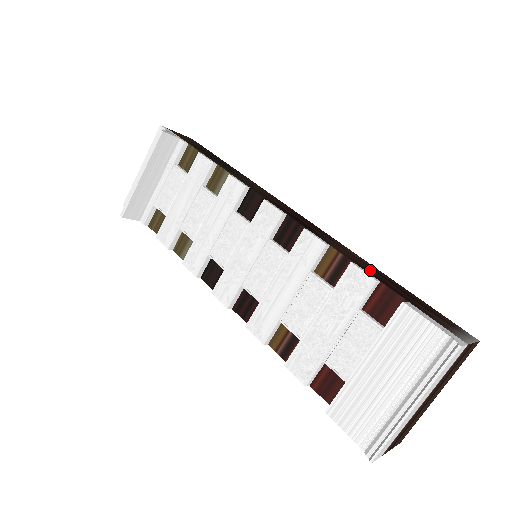
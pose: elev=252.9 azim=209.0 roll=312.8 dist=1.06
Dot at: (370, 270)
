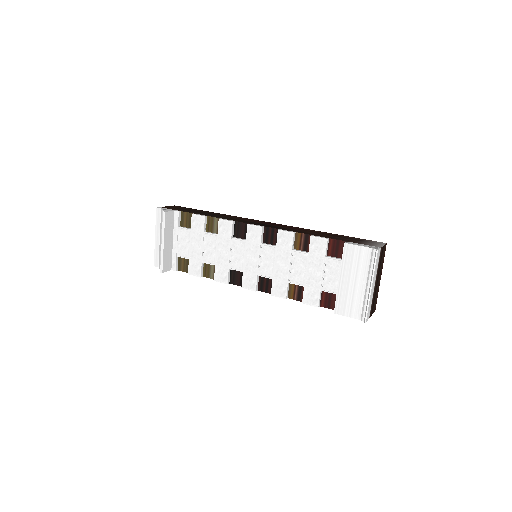
Dot at: (321, 235)
